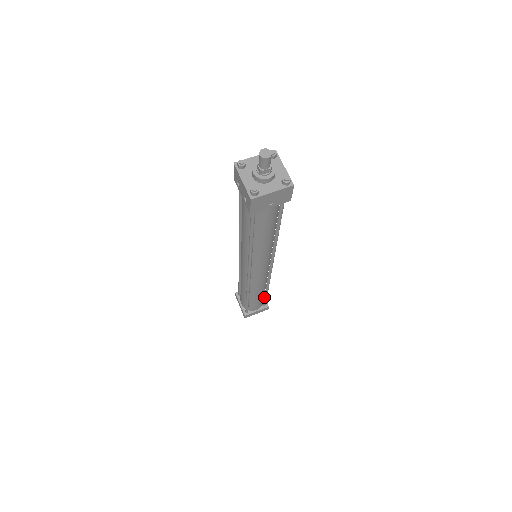
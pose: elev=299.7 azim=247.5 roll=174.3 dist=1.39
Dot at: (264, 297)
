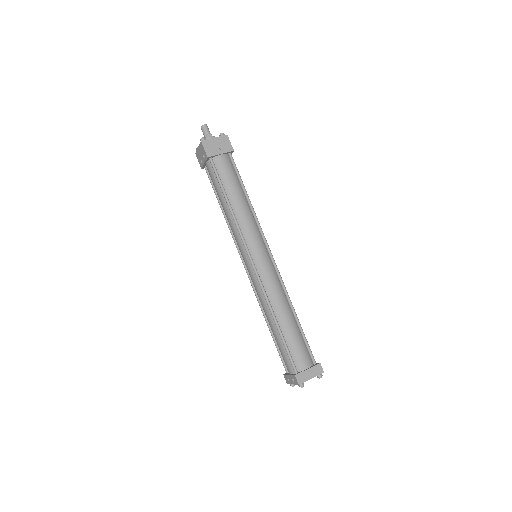
Dot at: (303, 339)
